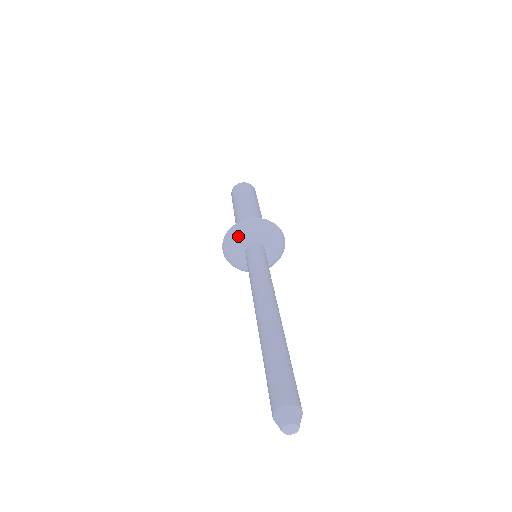
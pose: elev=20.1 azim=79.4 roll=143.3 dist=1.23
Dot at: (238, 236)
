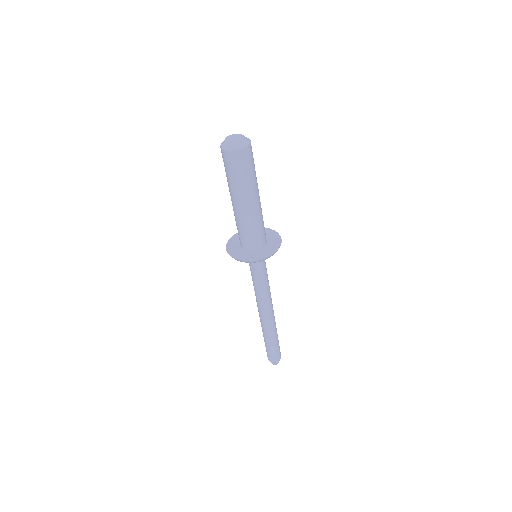
Dot at: occluded
